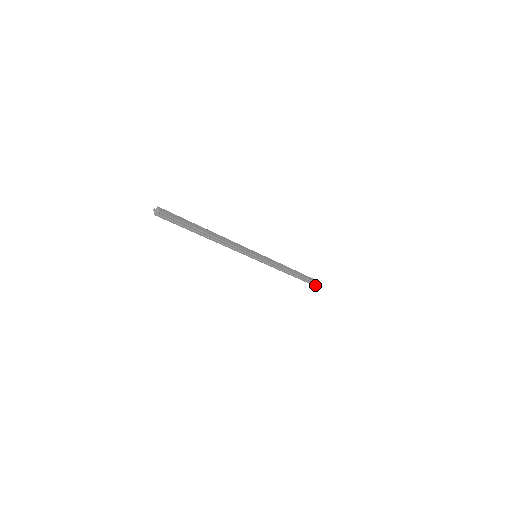
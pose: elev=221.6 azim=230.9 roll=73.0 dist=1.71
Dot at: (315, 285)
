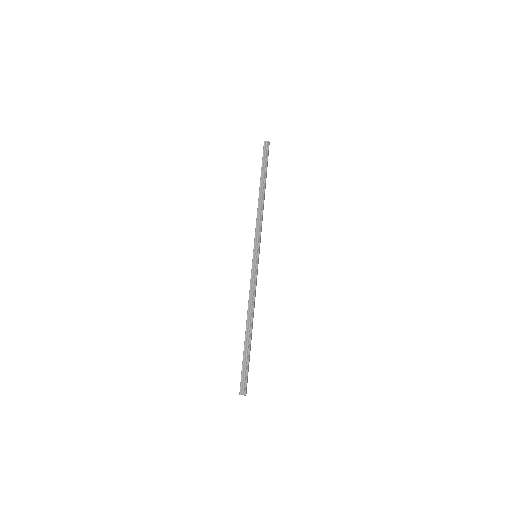
Dot at: occluded
